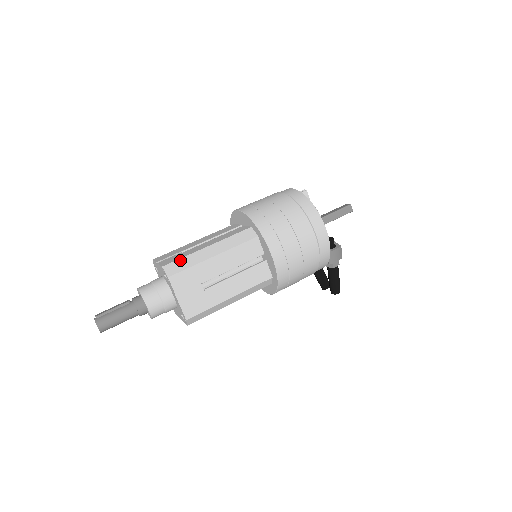
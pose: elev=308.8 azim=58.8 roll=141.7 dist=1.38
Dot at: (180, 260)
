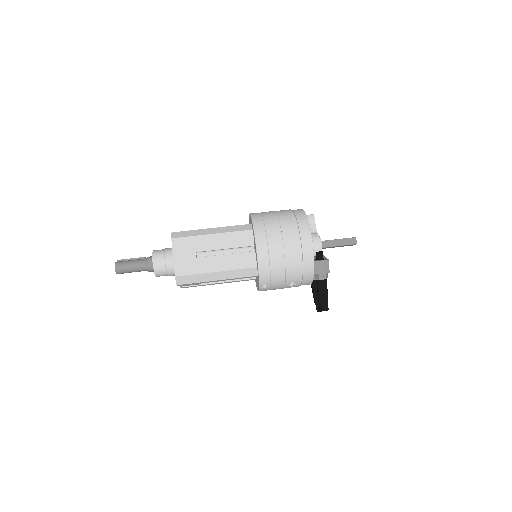
Dot at: (186, 231)
